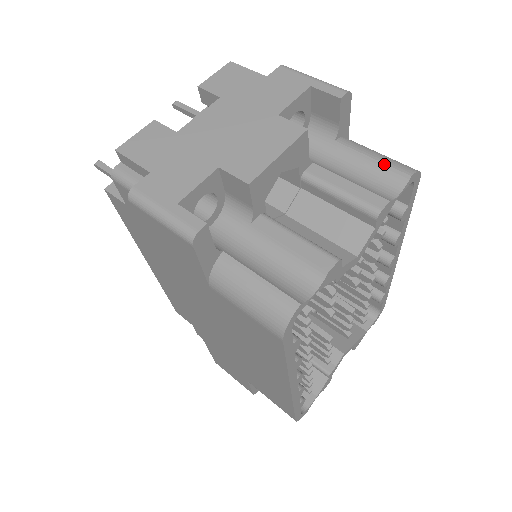
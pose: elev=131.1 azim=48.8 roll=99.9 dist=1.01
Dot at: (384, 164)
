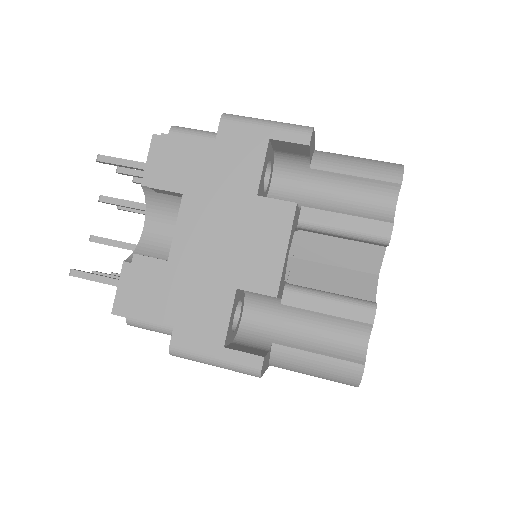
Dot at: (370, 179)
